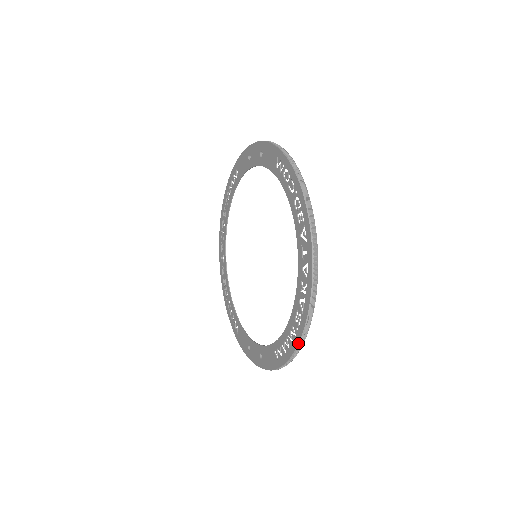
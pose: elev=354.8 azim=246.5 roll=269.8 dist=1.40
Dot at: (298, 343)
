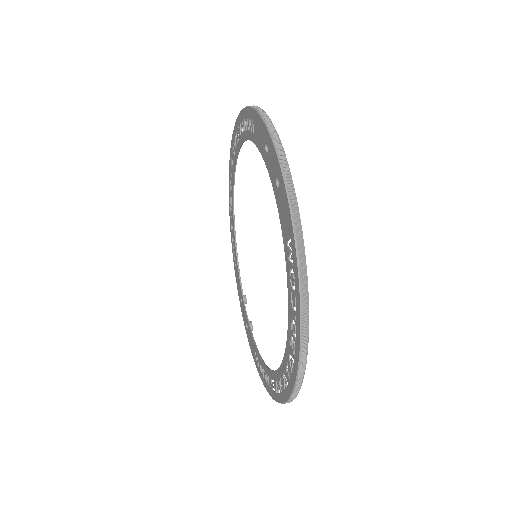
Dot at: occluded
